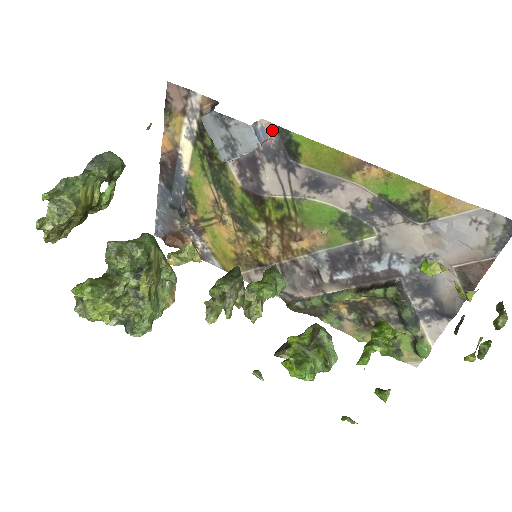
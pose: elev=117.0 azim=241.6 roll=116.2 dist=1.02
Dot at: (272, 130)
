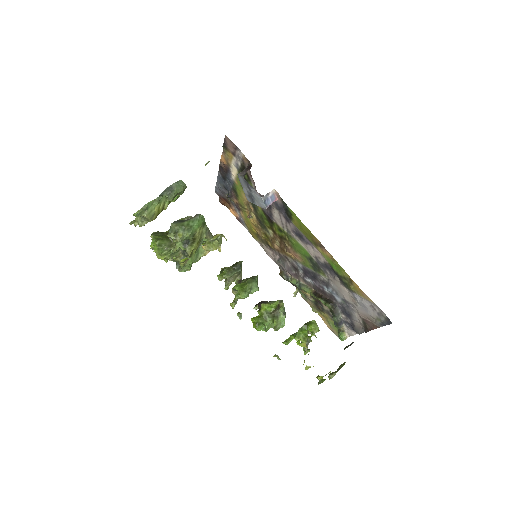
Dot at: (279, 197)
